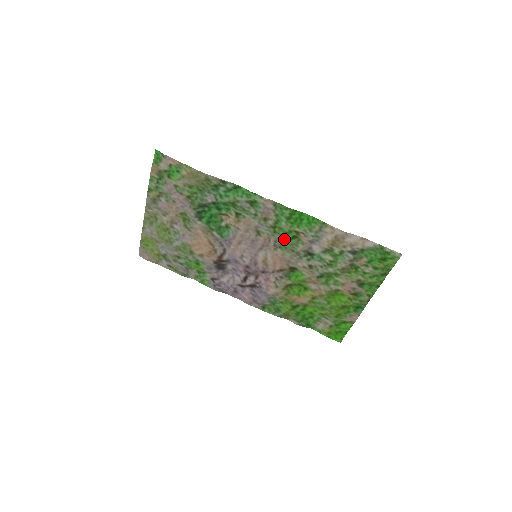
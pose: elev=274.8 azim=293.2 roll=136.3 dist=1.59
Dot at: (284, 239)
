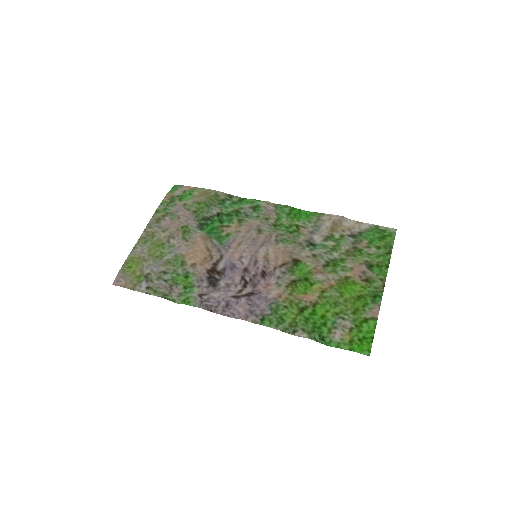
Dot at: (285, 233)
